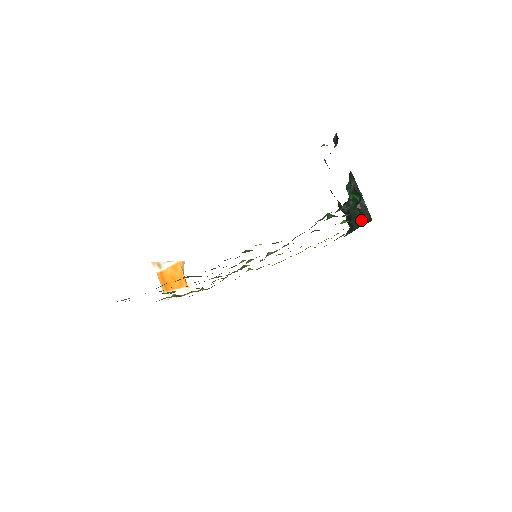
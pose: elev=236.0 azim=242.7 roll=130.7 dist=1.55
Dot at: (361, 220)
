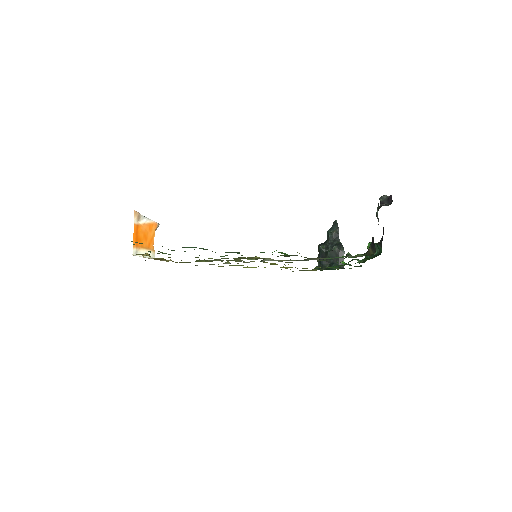
Dot at: (334, 264)
